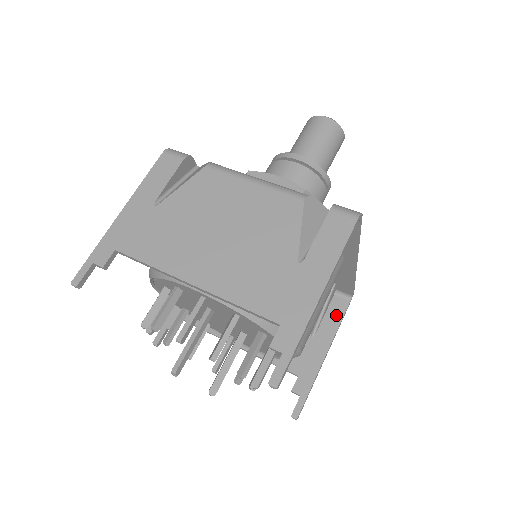
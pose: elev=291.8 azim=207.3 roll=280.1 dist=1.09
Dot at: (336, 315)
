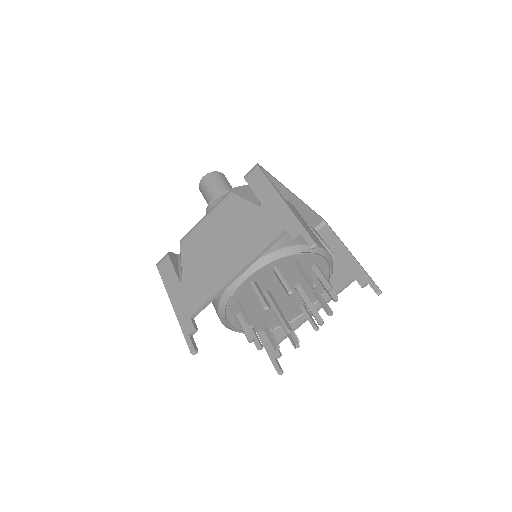
Dot at: (330, 236)
